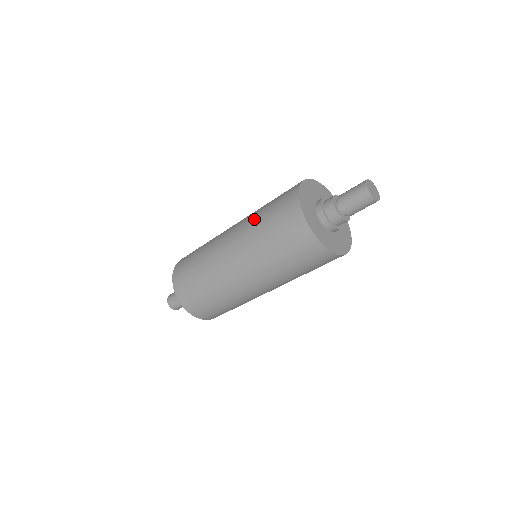
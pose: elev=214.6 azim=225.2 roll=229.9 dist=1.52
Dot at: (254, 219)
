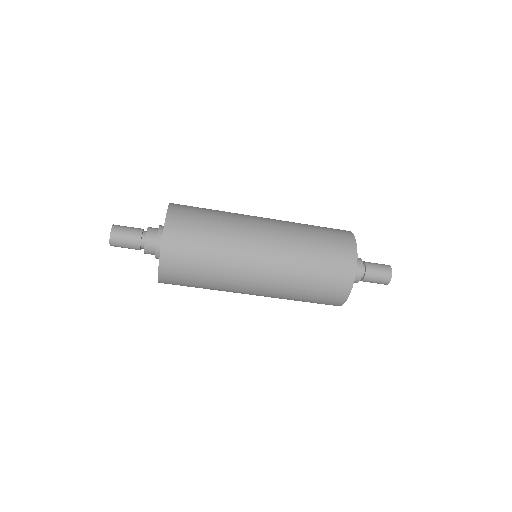
Dot at: (302, 252)
